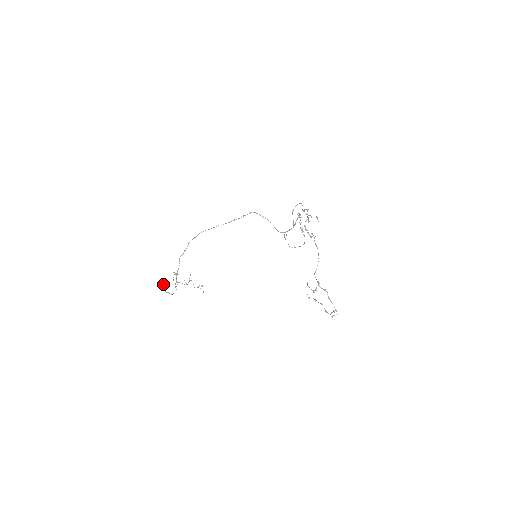
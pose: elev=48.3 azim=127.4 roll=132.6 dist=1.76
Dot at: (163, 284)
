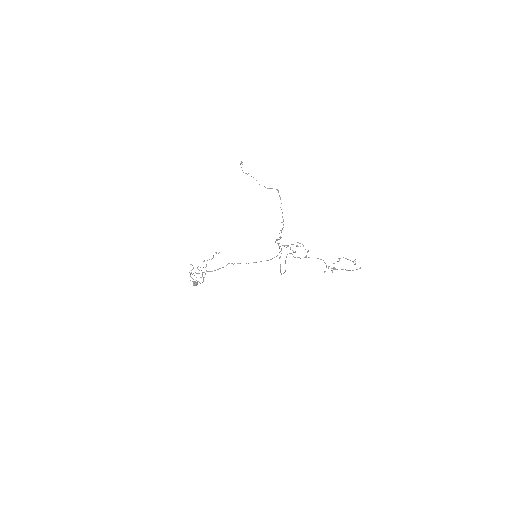
Dot at: (193, 283)
